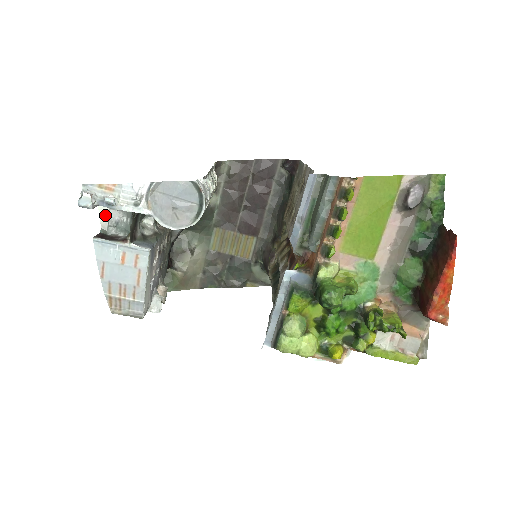
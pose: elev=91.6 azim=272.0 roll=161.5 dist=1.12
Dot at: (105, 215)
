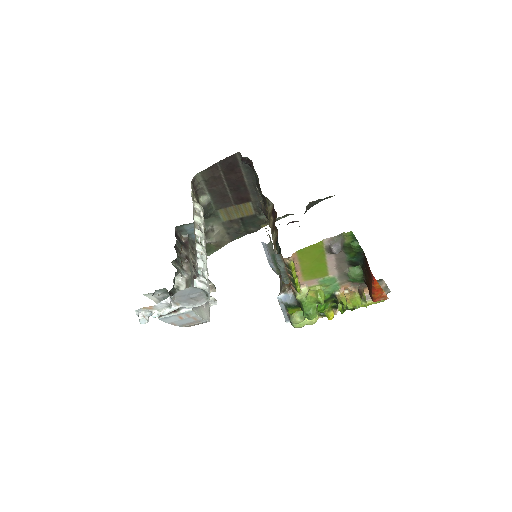
Dot at: (154, 298)
